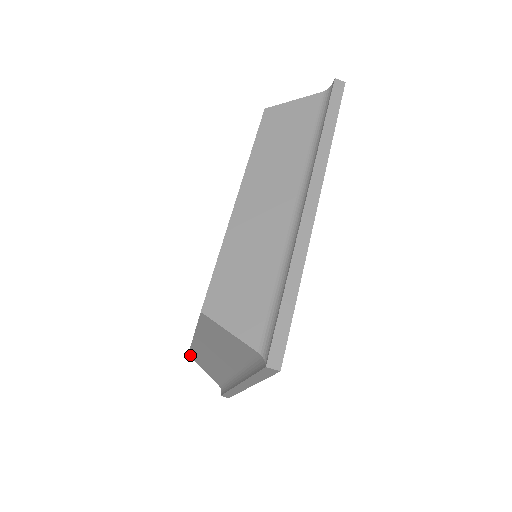
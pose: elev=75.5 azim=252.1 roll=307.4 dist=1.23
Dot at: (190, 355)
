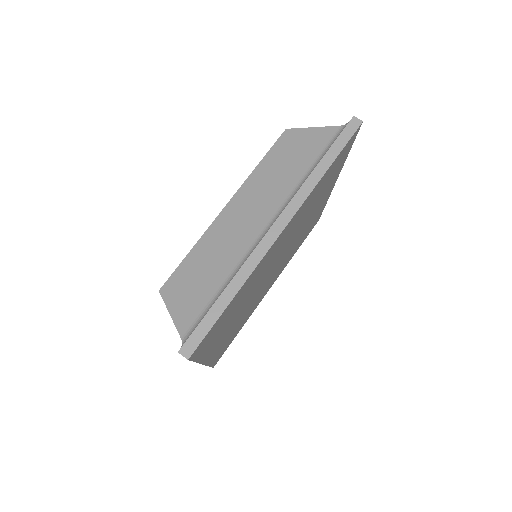
Dot at: occluded
